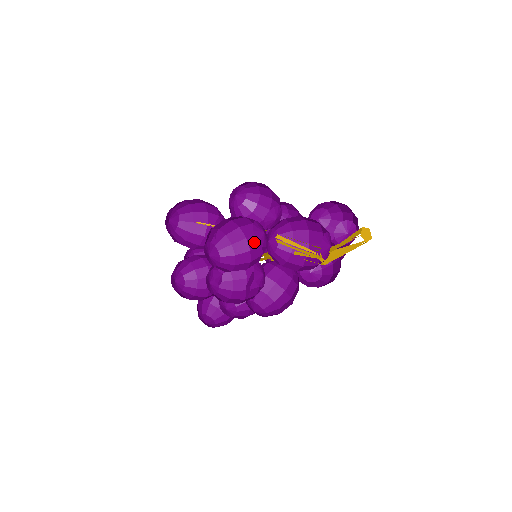
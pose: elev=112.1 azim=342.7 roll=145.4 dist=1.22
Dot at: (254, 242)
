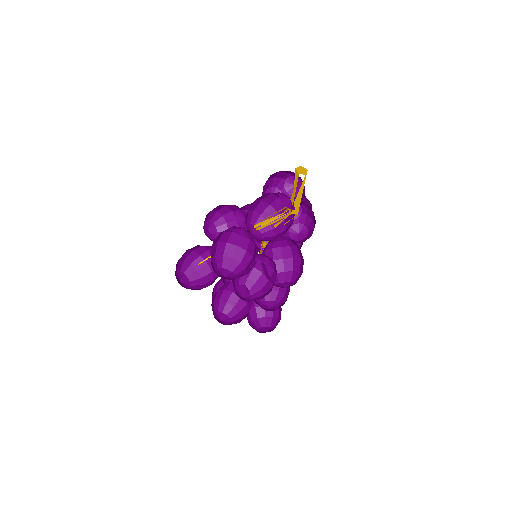
Dot at: (244, 243)
